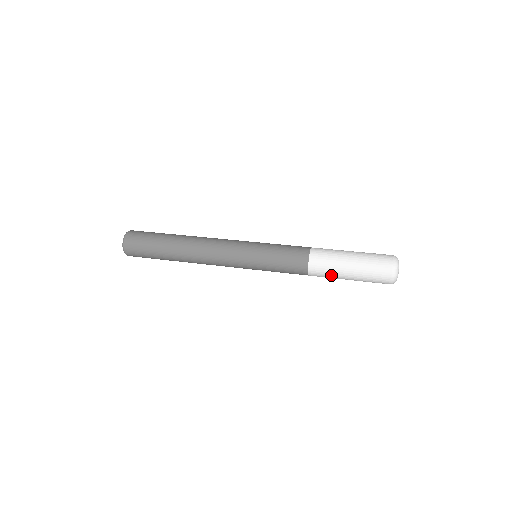
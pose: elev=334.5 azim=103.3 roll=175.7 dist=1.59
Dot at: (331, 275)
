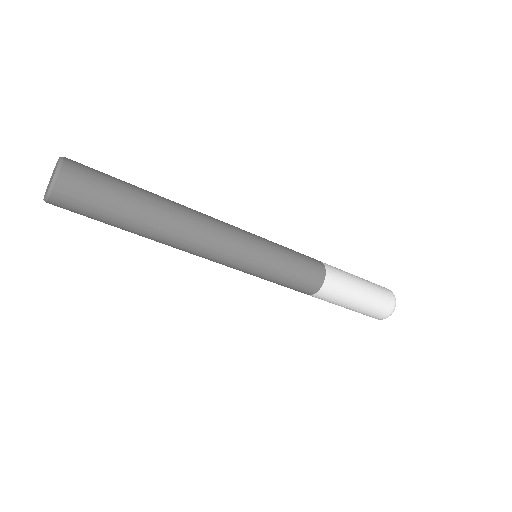
Dot at: (345, 291)
